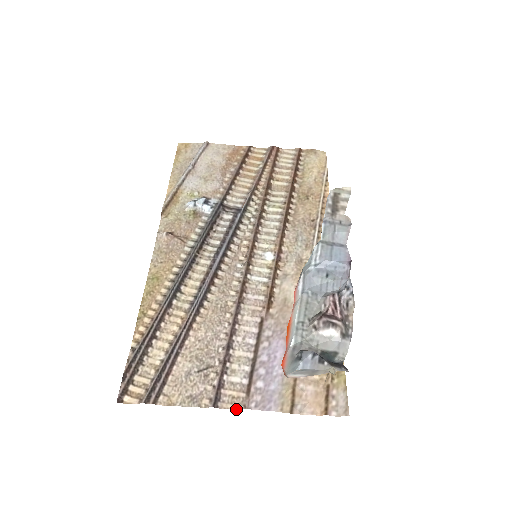
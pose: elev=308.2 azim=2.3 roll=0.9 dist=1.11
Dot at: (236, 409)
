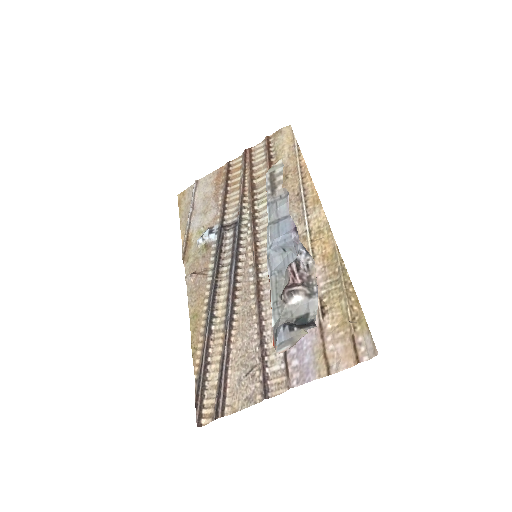
Dot at: occluded
